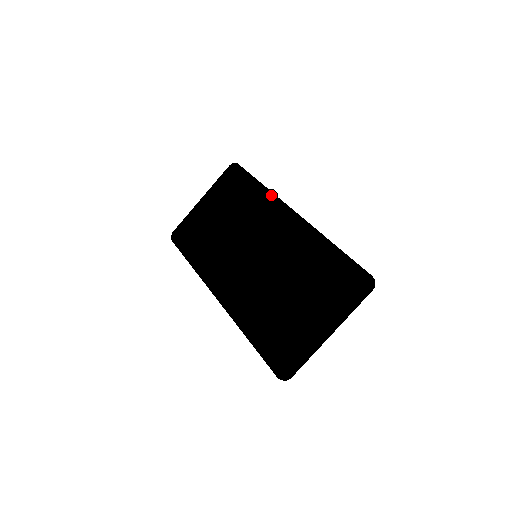
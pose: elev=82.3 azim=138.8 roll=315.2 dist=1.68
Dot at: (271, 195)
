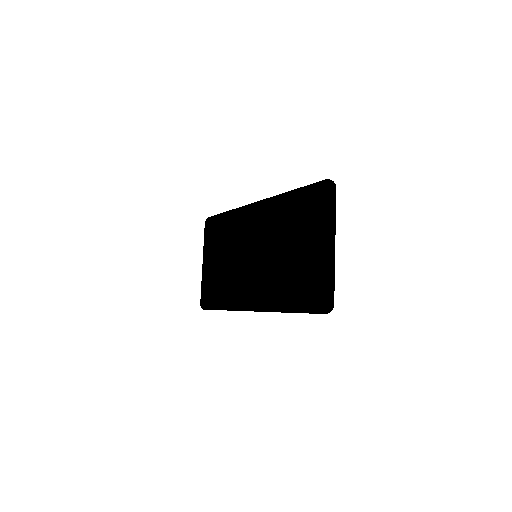
Dot at: (238, 210)
